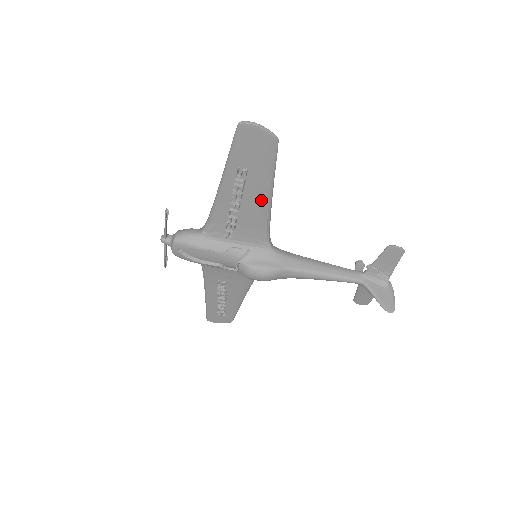
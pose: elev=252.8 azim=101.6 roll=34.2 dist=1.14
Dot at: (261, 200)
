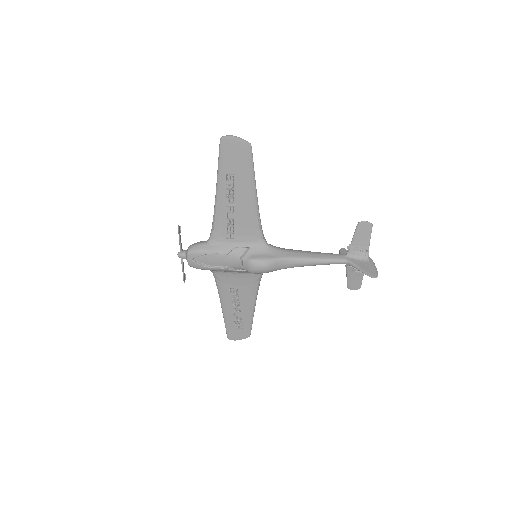
Dot at: (249, 199)
